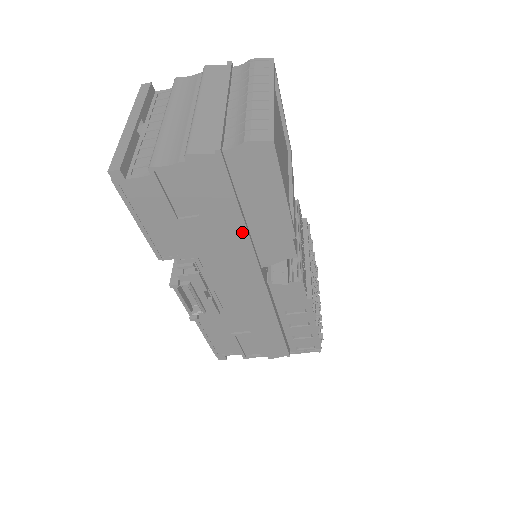
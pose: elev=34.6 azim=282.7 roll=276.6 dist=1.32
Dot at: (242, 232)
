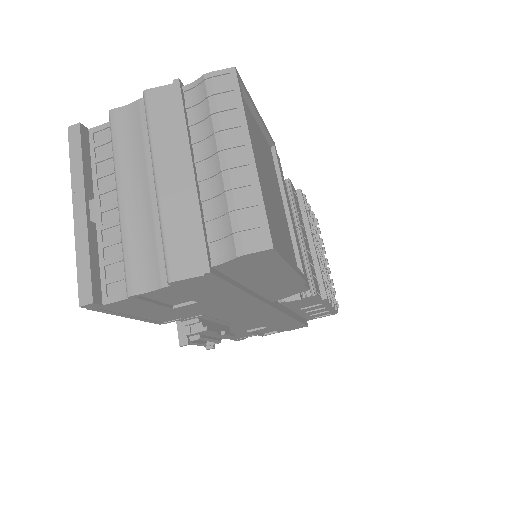
Dot at: (248, 298)
